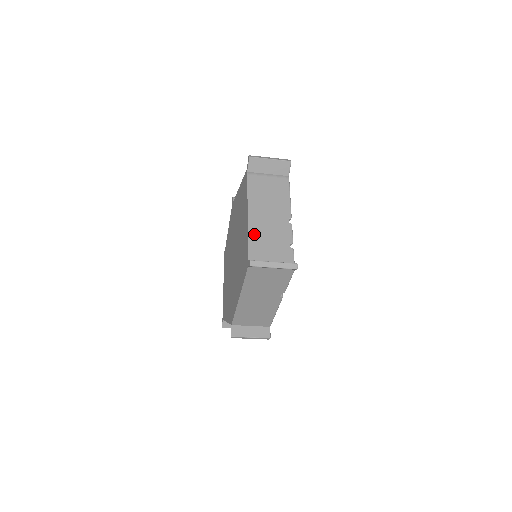
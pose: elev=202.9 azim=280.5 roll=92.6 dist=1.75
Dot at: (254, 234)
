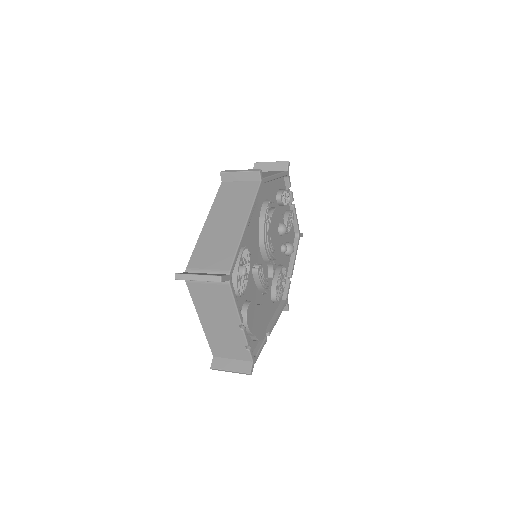
Dot at: (211, 338)
